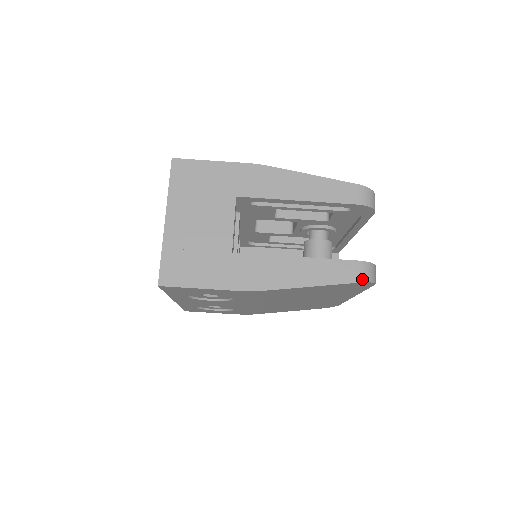
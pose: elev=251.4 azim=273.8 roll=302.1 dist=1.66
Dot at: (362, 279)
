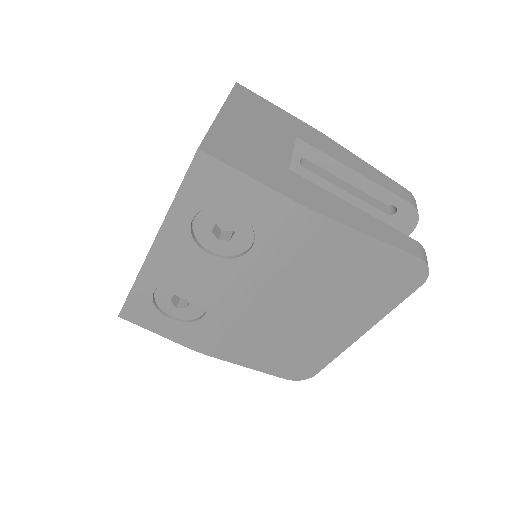
Dot at: (422, 257)
